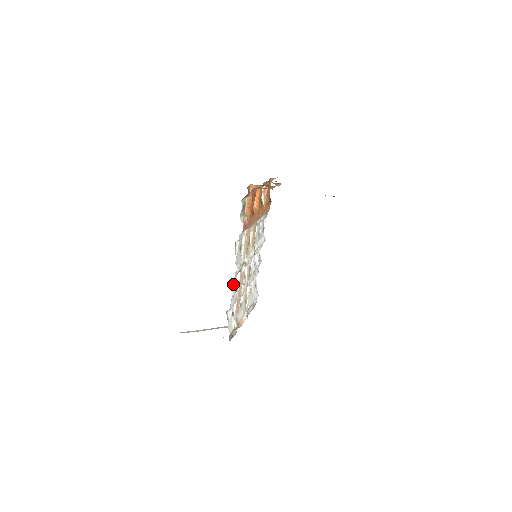
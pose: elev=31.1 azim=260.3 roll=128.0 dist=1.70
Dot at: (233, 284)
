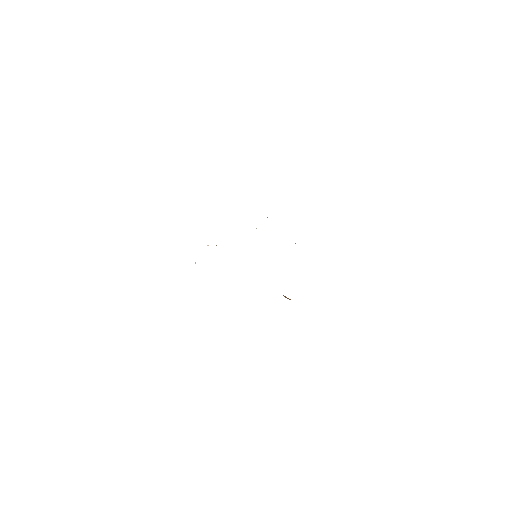
Dot at: occluded
